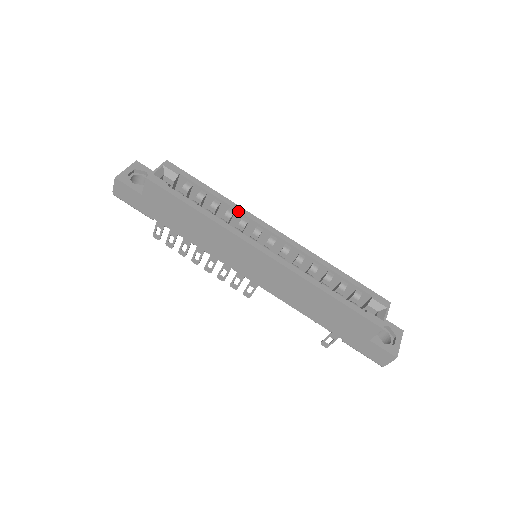
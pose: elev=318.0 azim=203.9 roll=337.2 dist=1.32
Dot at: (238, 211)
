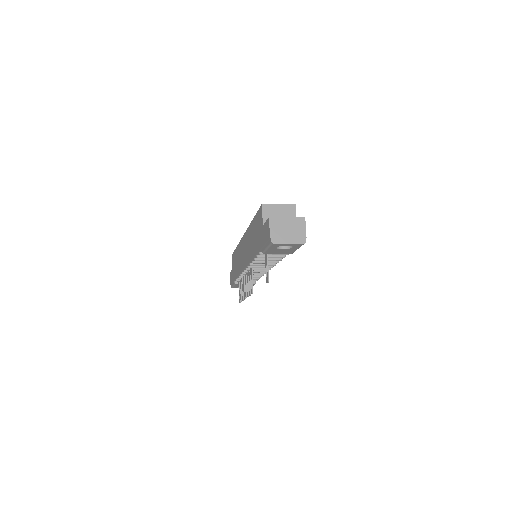
Dot at: occluded
